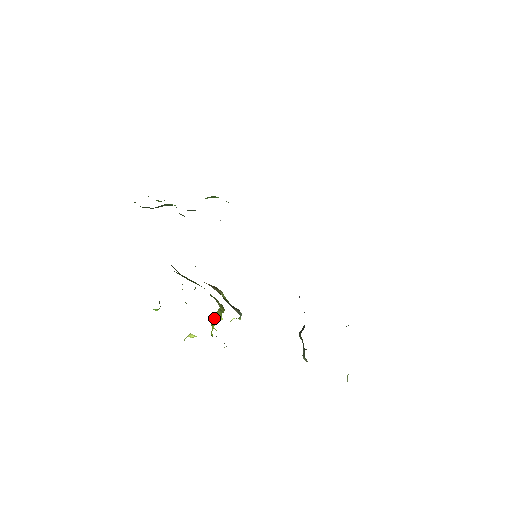
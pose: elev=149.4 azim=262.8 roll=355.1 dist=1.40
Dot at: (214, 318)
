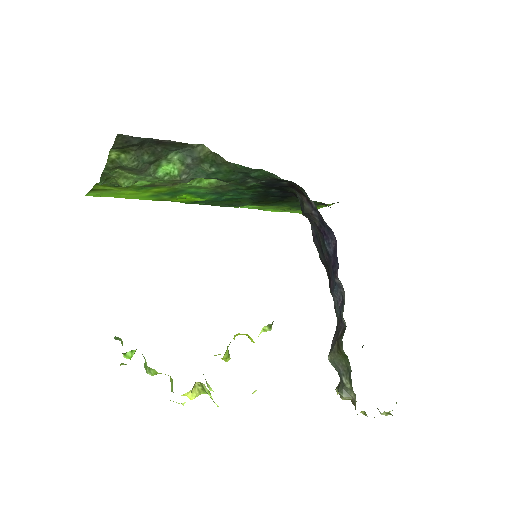
Dot at: (228, 346)
